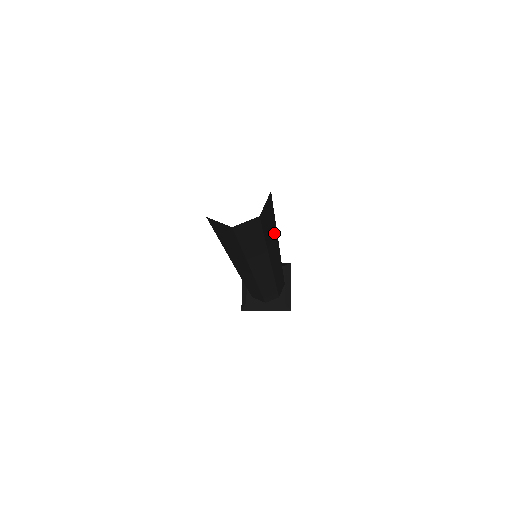
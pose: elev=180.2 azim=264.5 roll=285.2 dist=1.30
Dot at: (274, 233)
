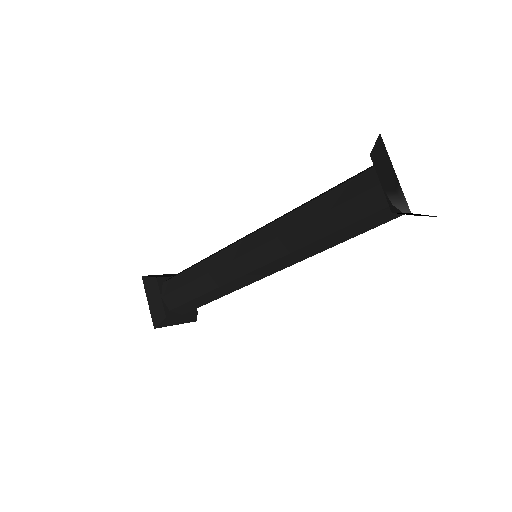
Dot at: occluded
